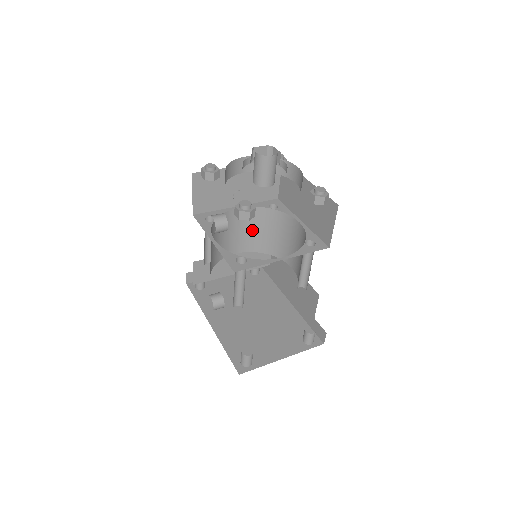
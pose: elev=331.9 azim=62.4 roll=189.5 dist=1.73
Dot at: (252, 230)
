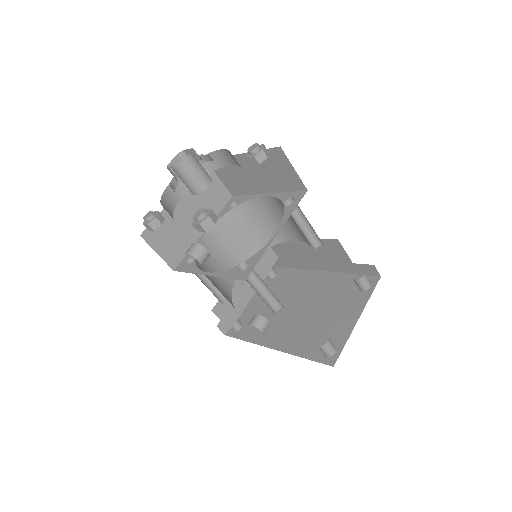
Dot at: (235, 240)
